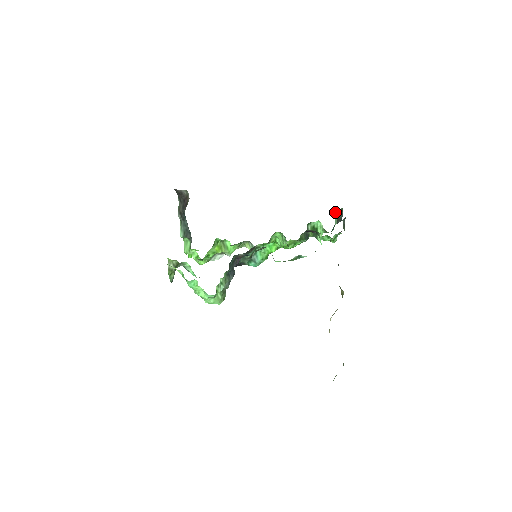
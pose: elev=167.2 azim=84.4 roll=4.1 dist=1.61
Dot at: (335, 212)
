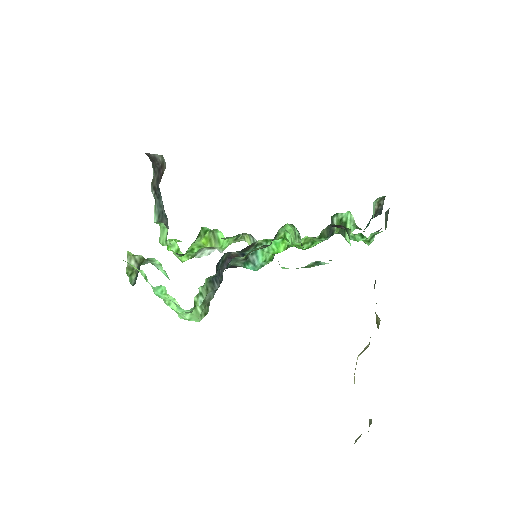
Dot at: occluded
